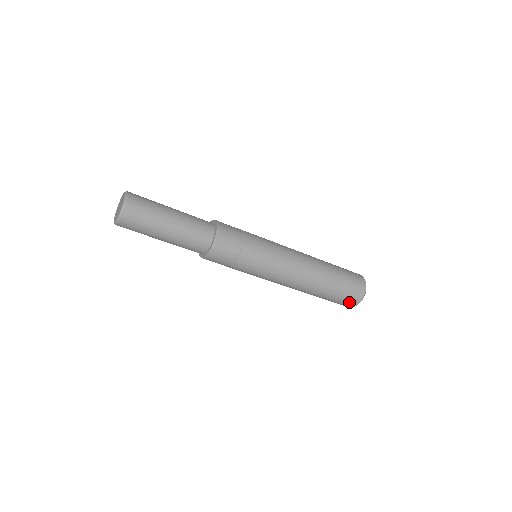
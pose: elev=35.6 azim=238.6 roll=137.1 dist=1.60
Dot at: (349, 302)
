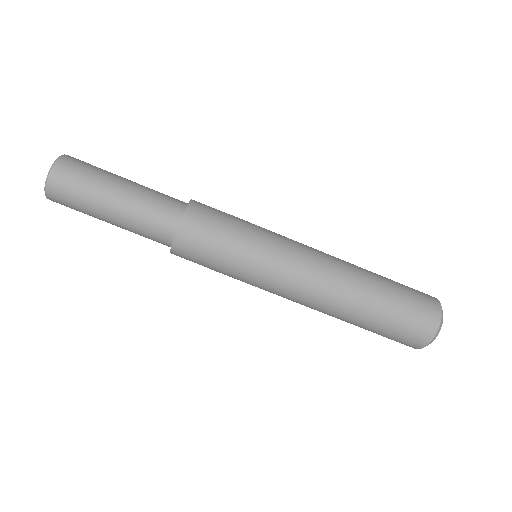
Dot at: (409, 341)
